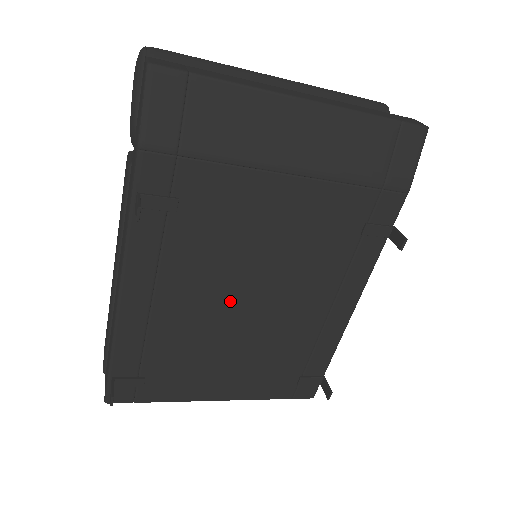
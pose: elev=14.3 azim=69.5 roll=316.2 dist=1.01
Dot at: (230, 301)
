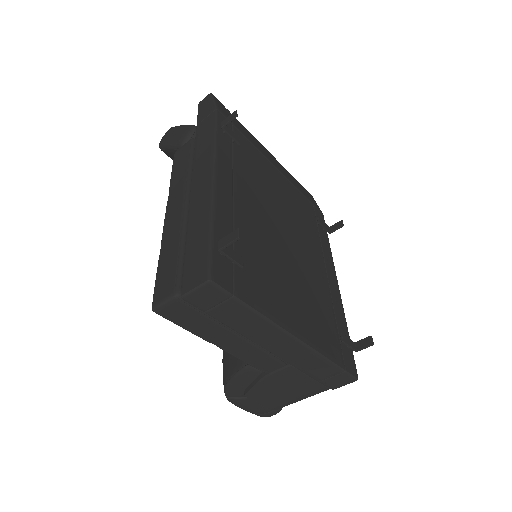
Dot at: (275, 228)
